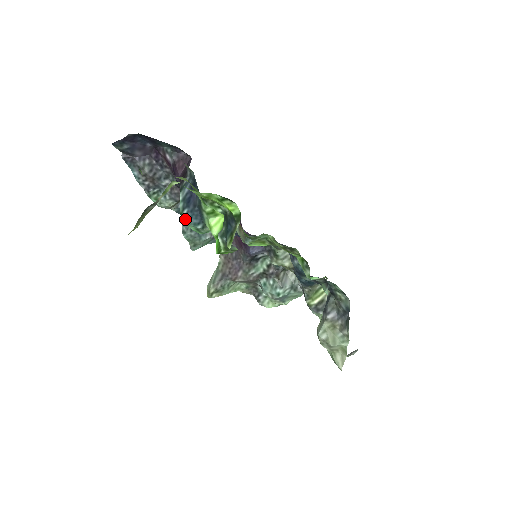
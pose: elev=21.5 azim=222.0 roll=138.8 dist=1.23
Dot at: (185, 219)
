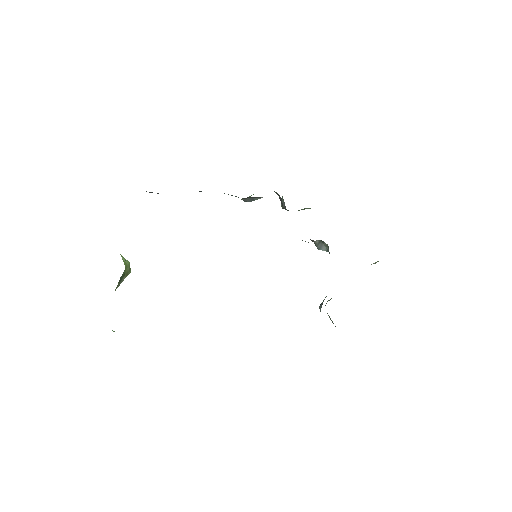
Dot at: occluded
